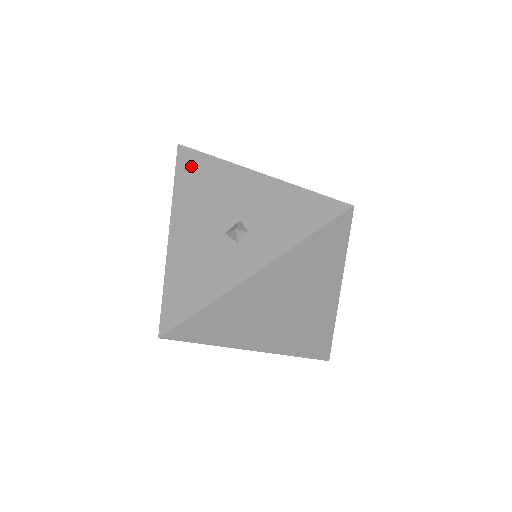
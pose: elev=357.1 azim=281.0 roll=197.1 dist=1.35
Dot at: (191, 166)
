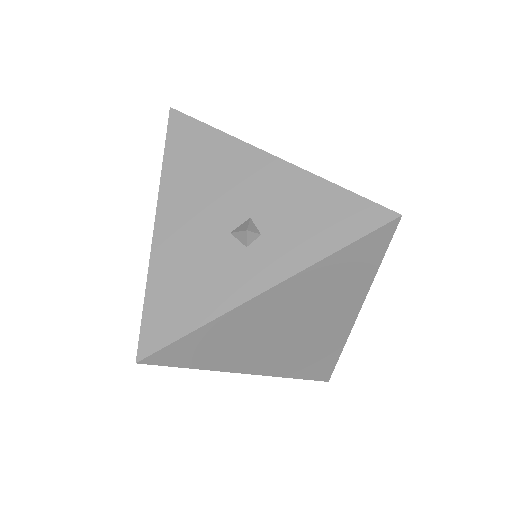
Dot at: (187, 139)
